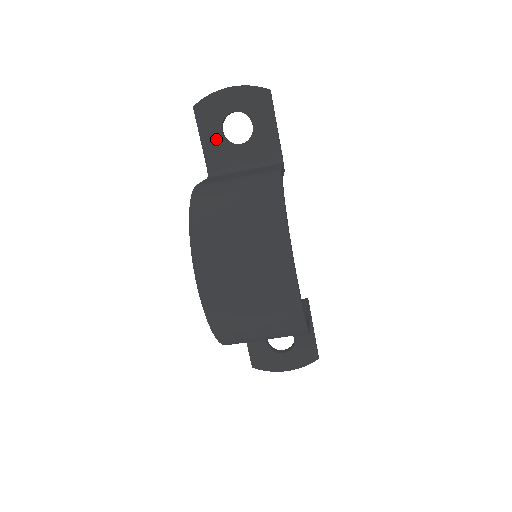
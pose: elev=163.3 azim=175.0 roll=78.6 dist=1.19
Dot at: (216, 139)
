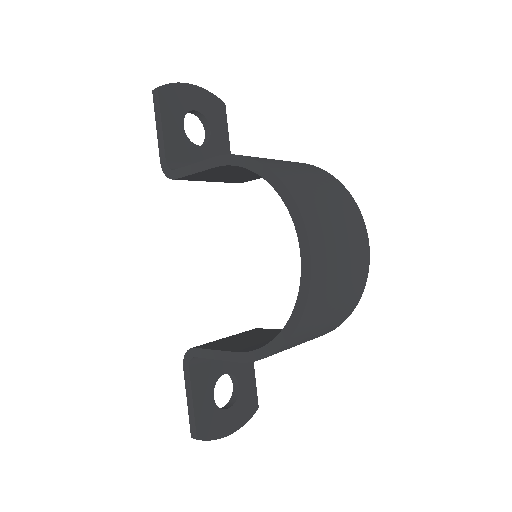
Dot at: (177, 132)
